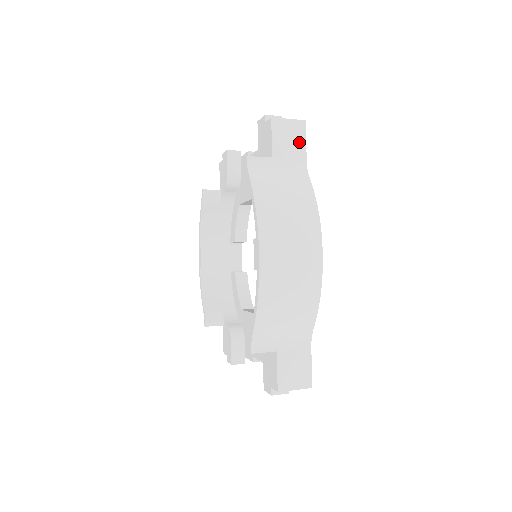
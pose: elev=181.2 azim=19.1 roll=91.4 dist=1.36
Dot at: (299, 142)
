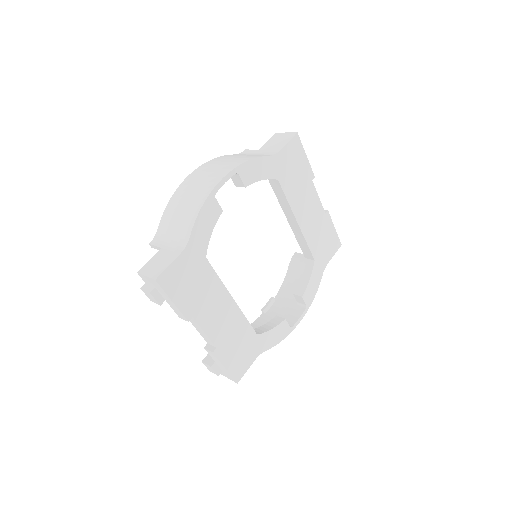
Dot at: (283, 143)
